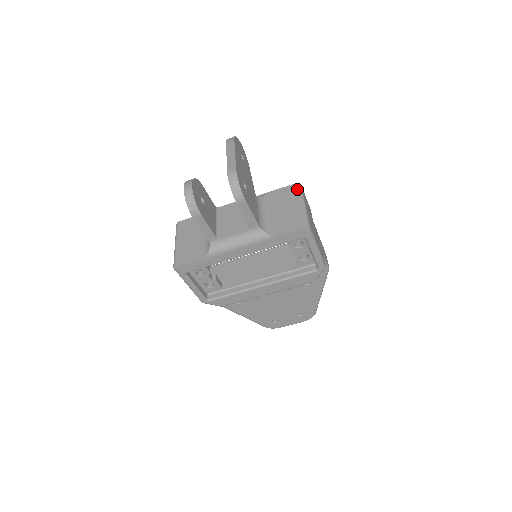
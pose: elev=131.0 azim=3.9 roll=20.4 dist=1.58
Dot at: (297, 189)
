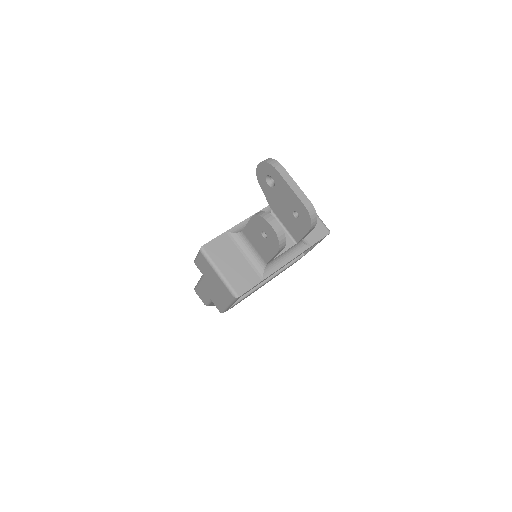
Dot at: occluded
